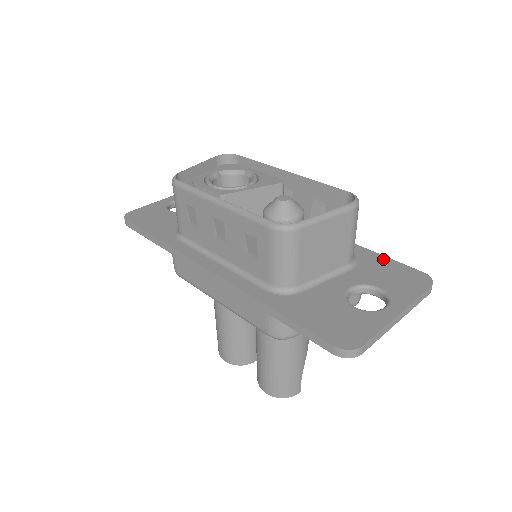
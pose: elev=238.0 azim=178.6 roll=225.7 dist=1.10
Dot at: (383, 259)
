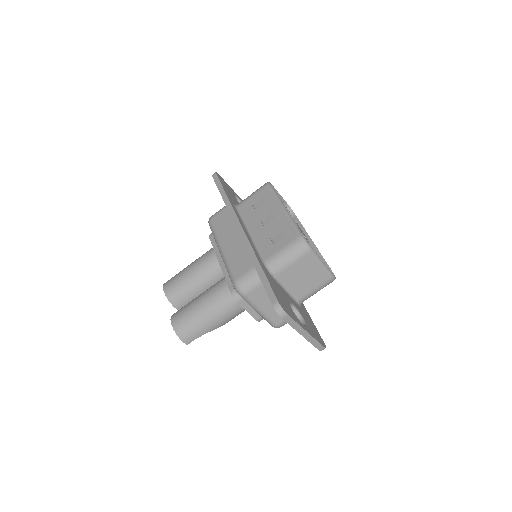
Dot at: occluded
